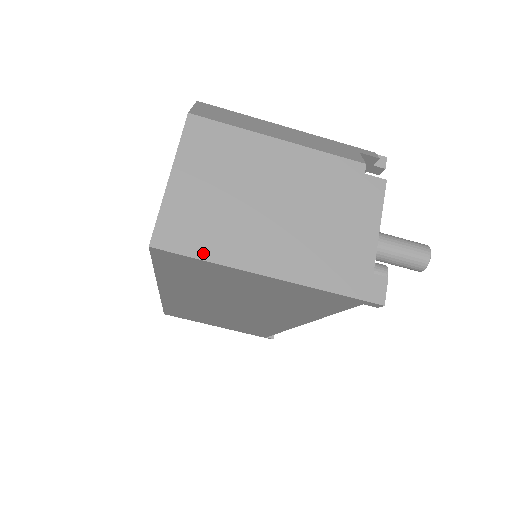
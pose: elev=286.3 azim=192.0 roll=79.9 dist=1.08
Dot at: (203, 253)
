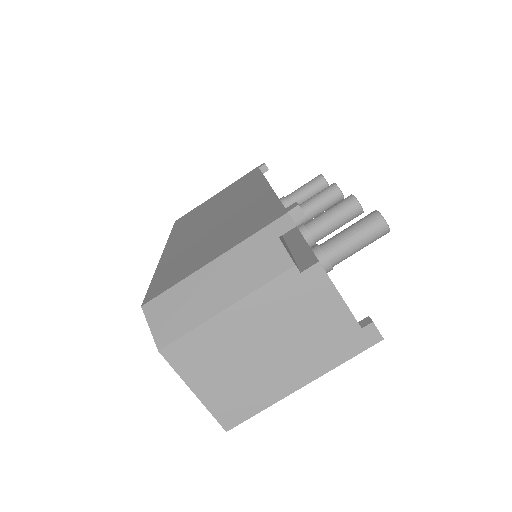
Dot at: (256, 409)
